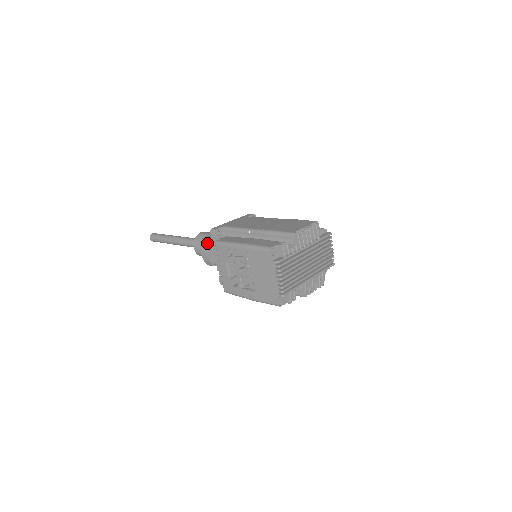
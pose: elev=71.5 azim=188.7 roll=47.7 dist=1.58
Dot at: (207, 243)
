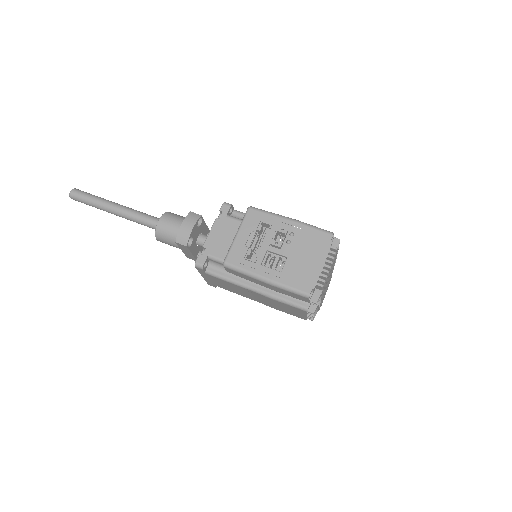
Dot at: (198, 217)
